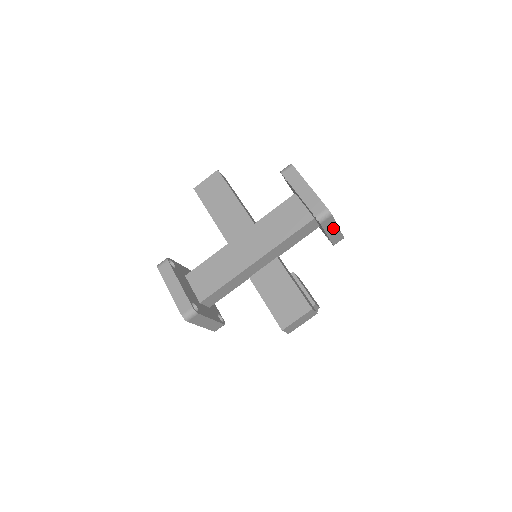
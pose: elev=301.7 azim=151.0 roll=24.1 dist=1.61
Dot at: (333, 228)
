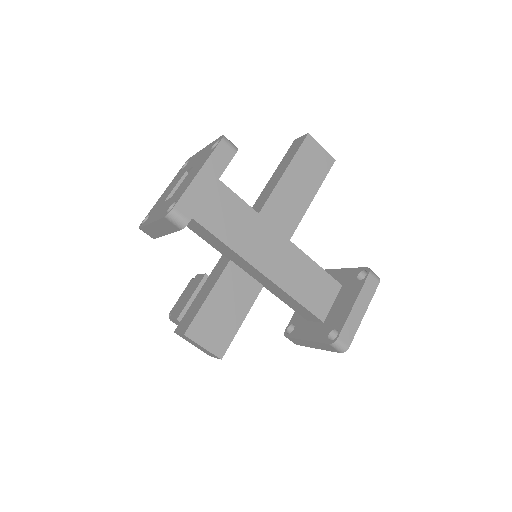
Dot at: (317, 346)
